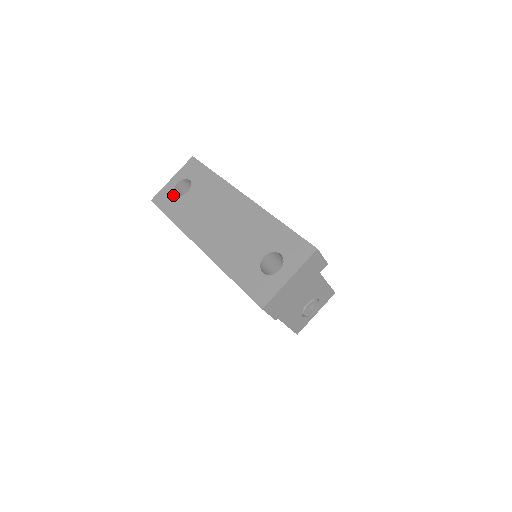
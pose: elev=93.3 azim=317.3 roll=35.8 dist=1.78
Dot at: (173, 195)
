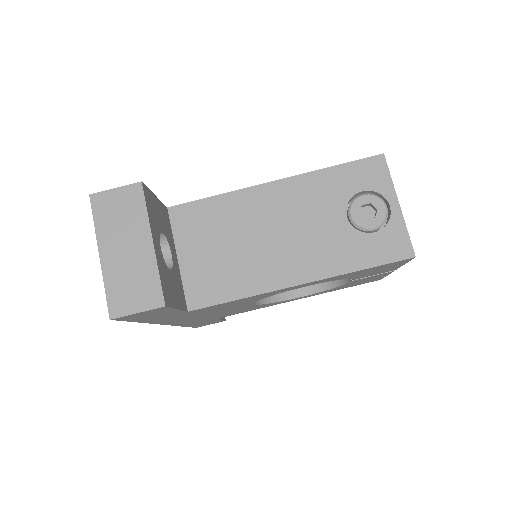
Dot at: occluded
